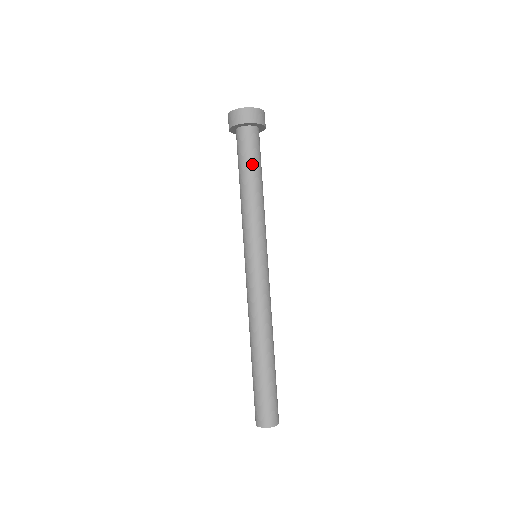
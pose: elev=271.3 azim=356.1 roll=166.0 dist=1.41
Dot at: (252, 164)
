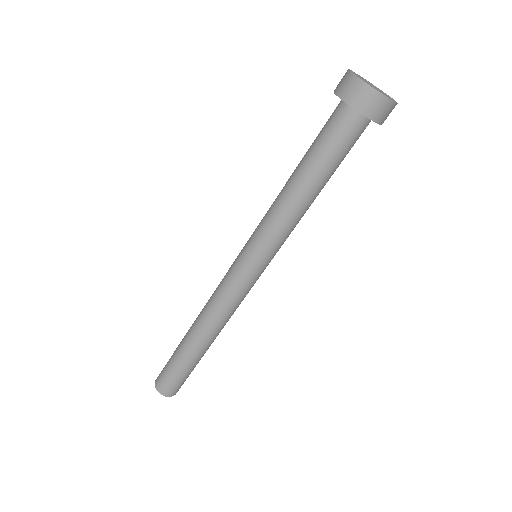
Dot at: (336, 168)
